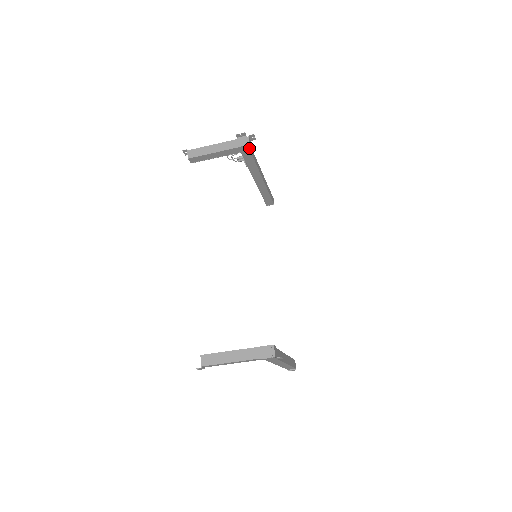
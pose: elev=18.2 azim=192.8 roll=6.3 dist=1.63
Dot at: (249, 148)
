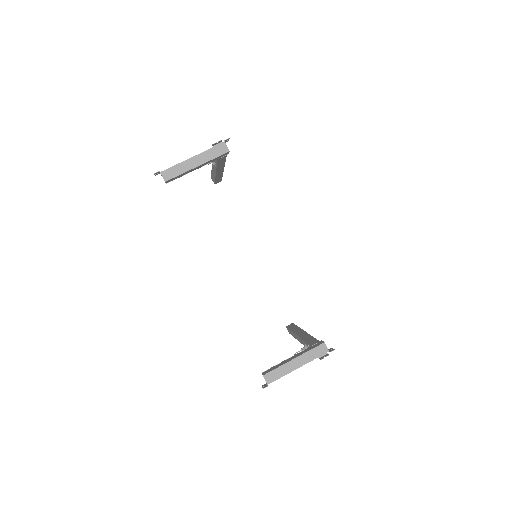
Dot at: (227, 153)
